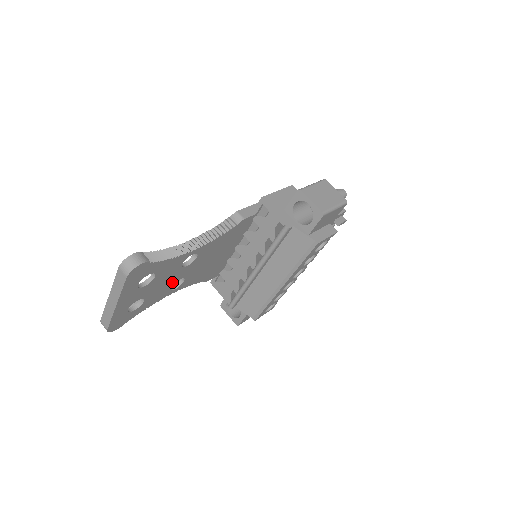
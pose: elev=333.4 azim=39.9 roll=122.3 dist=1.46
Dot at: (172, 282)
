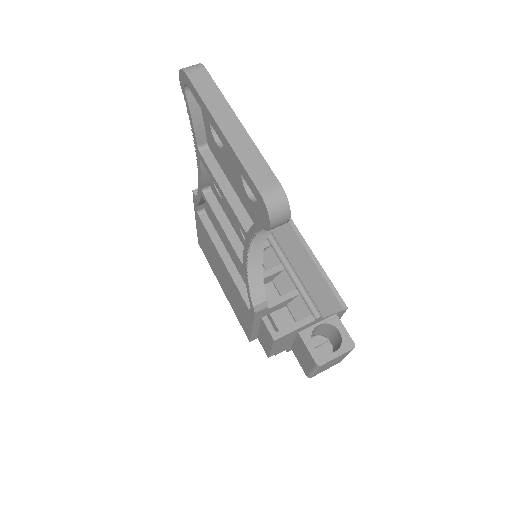
Dot at: occluded
